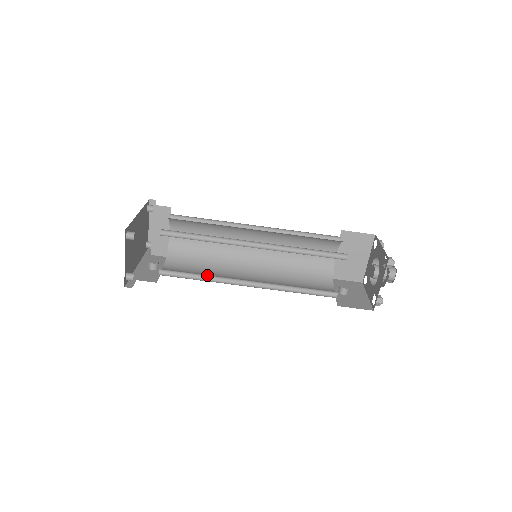
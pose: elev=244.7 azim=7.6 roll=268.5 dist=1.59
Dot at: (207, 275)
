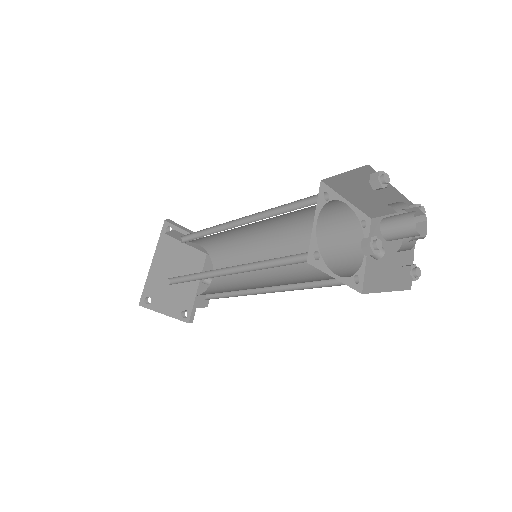
Dot at: occluded
